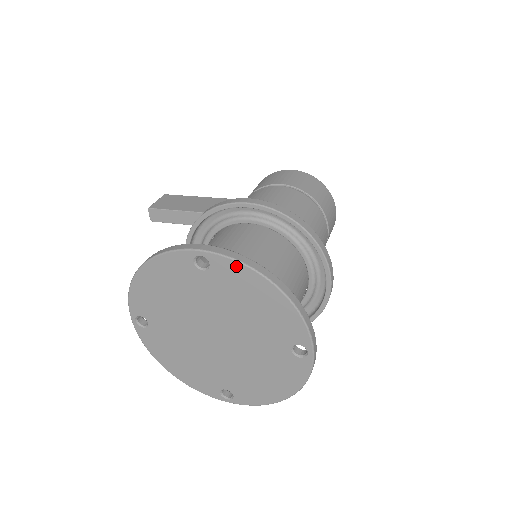
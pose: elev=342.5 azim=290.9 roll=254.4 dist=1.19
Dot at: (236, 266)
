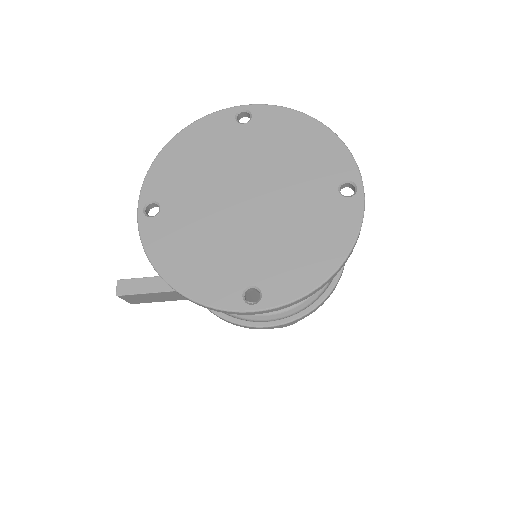
Dot at: (279, 111)
